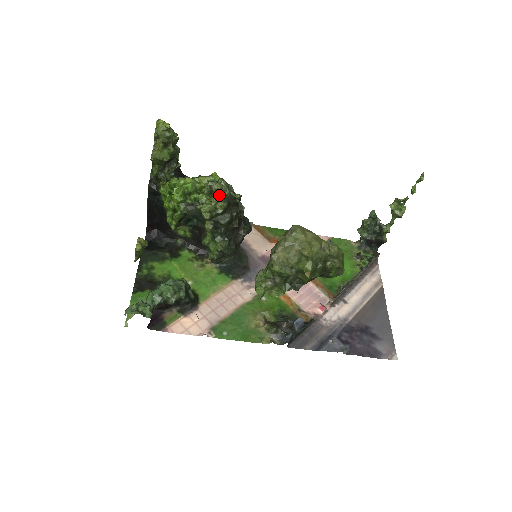
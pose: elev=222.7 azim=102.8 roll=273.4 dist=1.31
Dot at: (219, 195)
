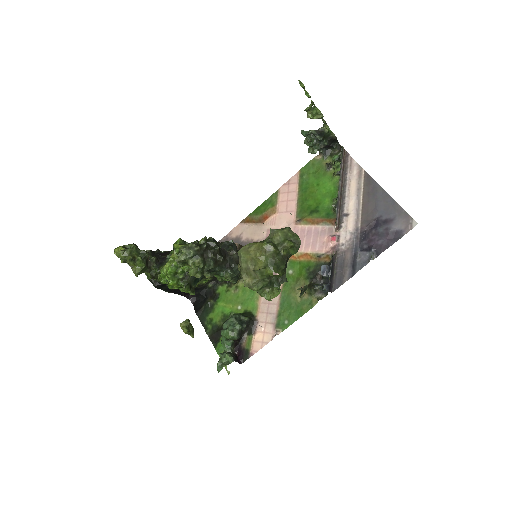
Dot at: (190, 259)
